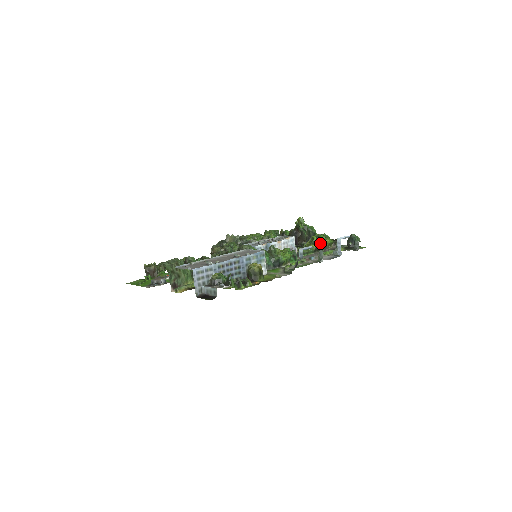
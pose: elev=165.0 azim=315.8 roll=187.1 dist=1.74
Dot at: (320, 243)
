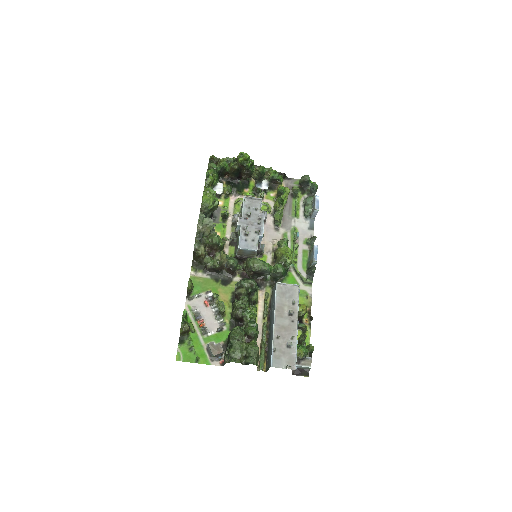
Dot at: (286, 200)
